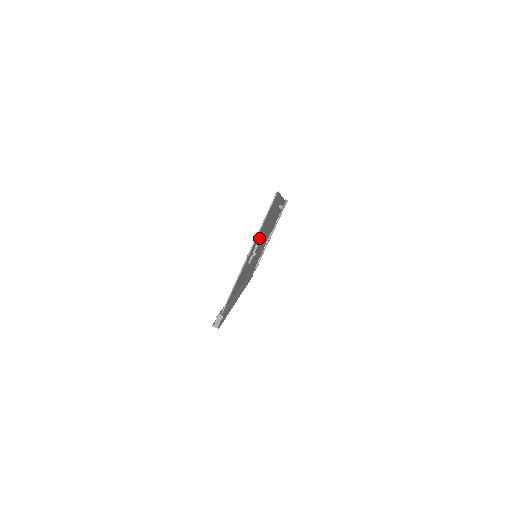
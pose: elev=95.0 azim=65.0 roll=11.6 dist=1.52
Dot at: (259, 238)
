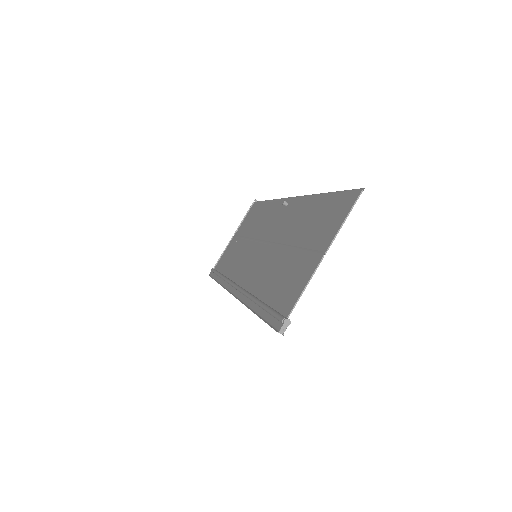
Dot at: (310, 236)
